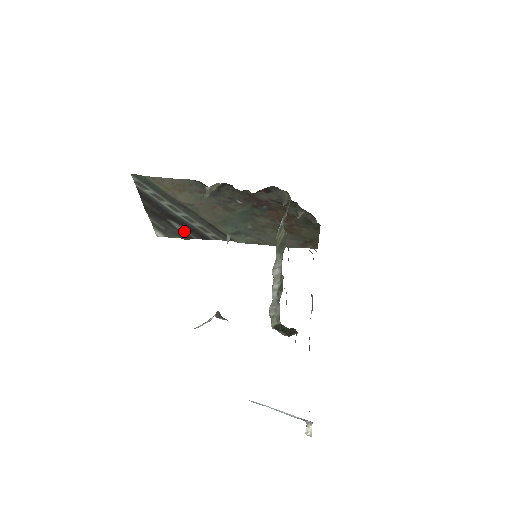
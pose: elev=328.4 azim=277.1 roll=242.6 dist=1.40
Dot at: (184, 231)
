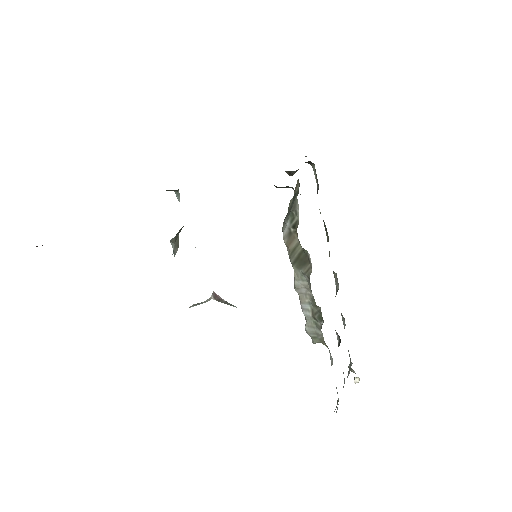
Dot at: occluded
